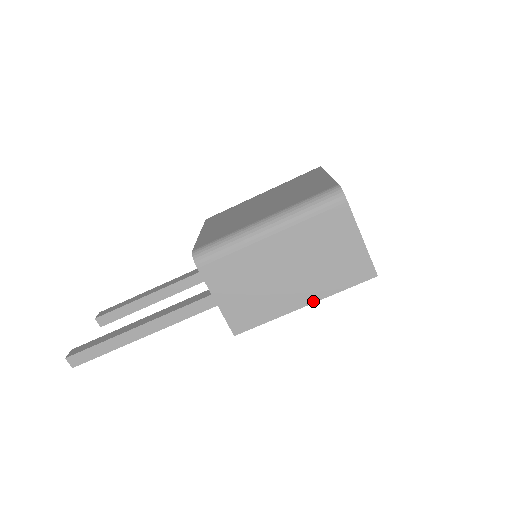
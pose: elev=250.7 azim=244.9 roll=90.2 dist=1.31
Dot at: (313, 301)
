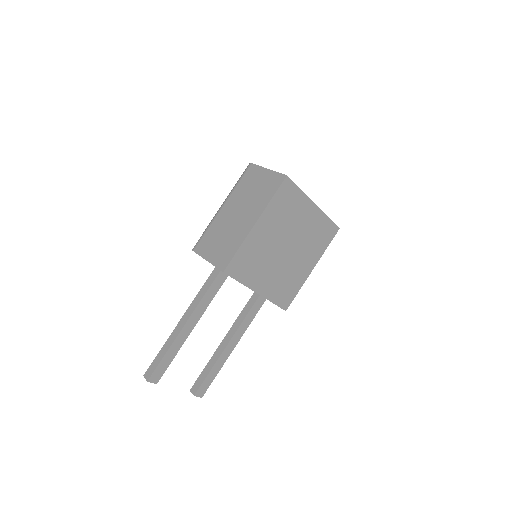
Dot at: (259, 217)
